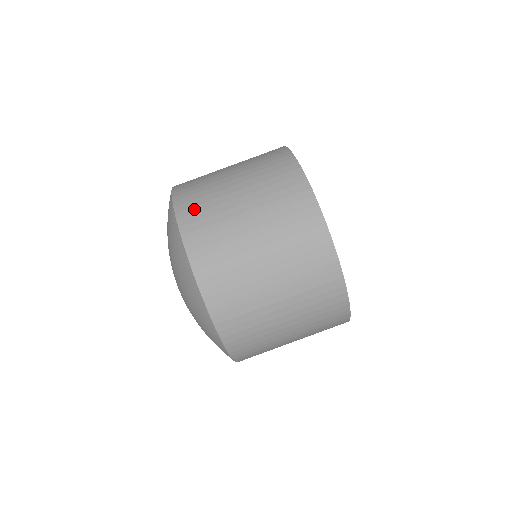
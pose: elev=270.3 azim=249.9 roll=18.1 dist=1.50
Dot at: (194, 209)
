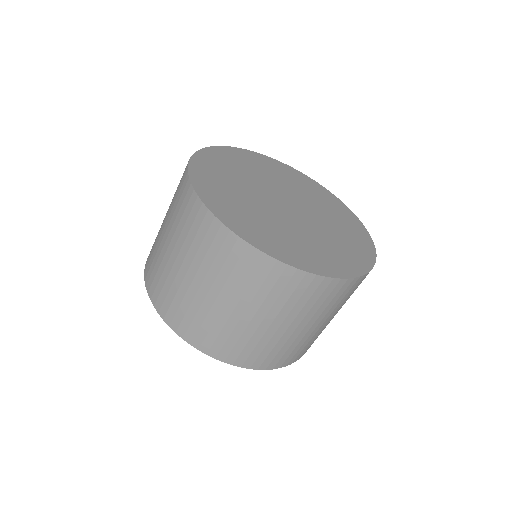
Dot at: (269, 358)
